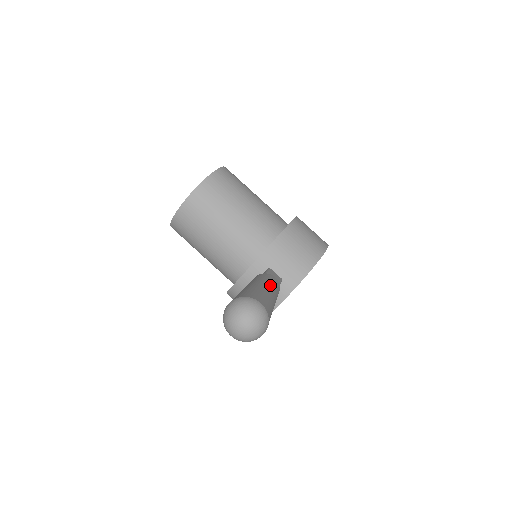
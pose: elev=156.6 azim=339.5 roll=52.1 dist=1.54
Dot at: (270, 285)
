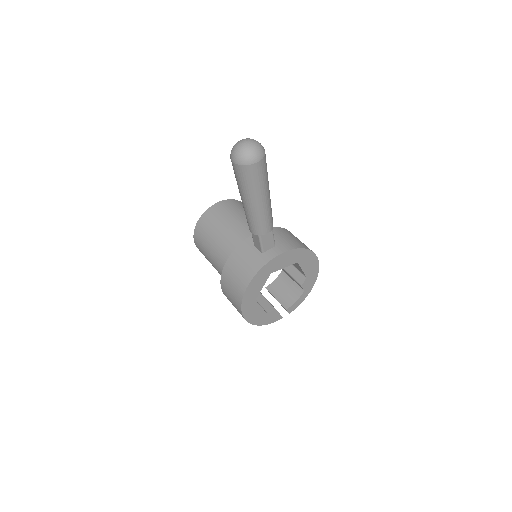
Dot at: occluded
